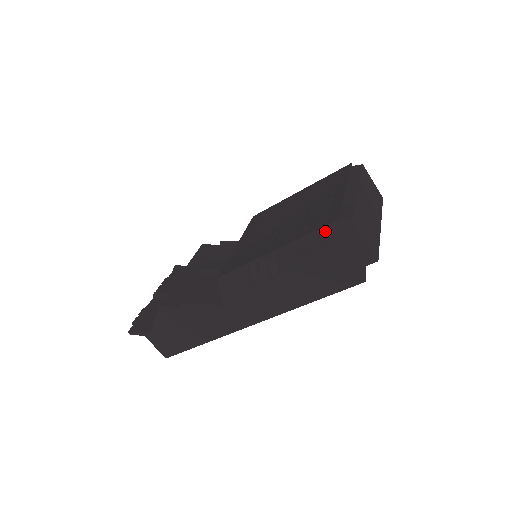
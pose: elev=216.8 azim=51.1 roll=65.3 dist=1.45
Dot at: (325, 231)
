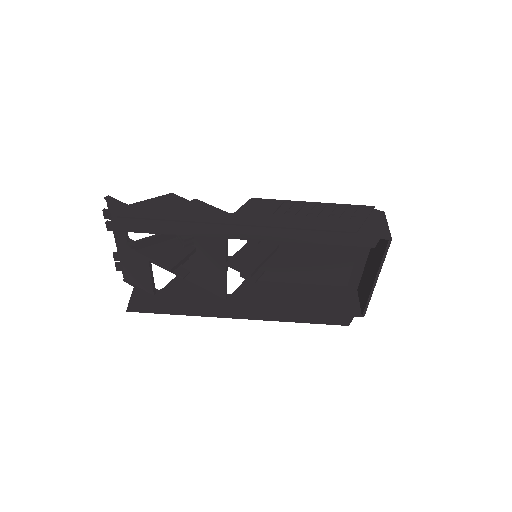
Dot at: (361, 209)
